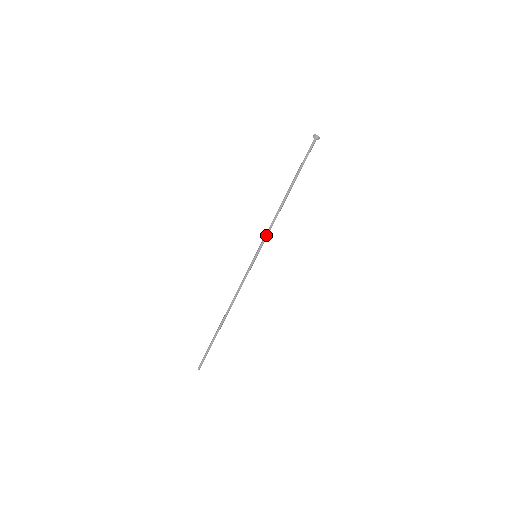
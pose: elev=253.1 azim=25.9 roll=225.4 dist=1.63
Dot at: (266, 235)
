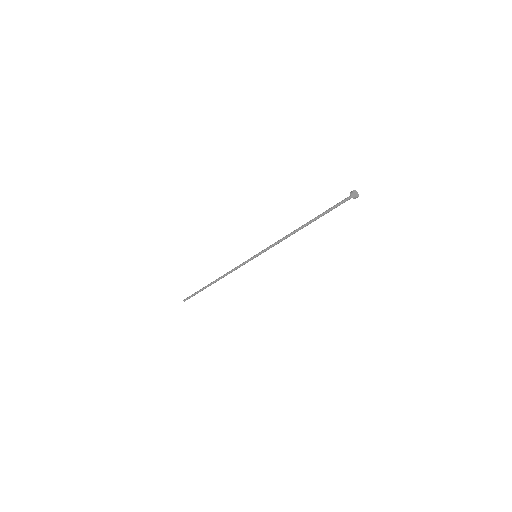
Dot at: (271, 247)
